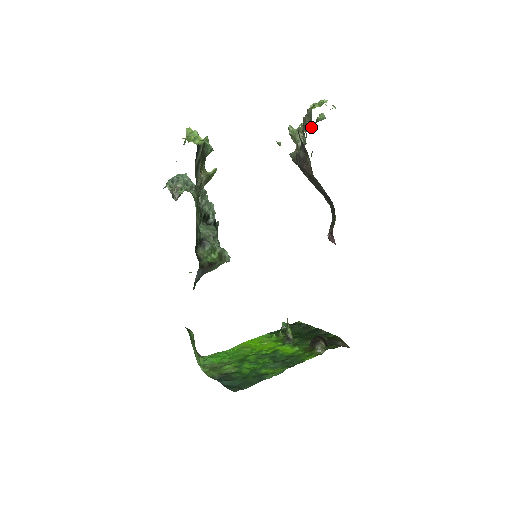
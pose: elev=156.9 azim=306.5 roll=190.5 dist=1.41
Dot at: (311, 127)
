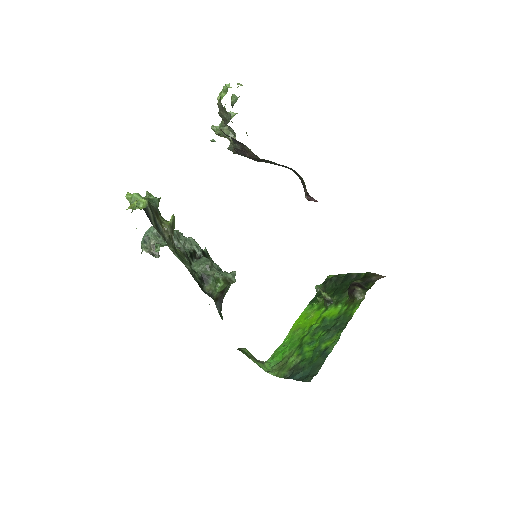
Dot at: (230, 118)
